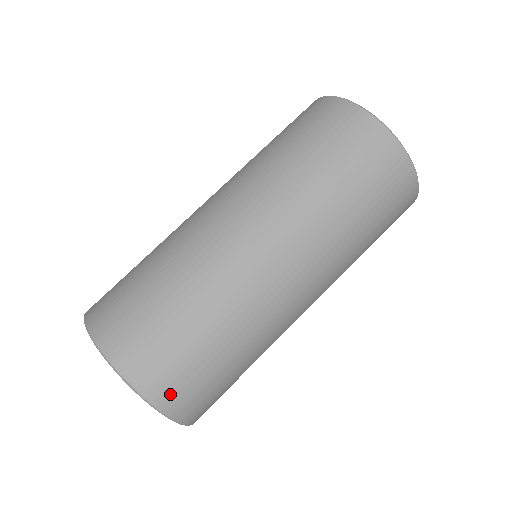
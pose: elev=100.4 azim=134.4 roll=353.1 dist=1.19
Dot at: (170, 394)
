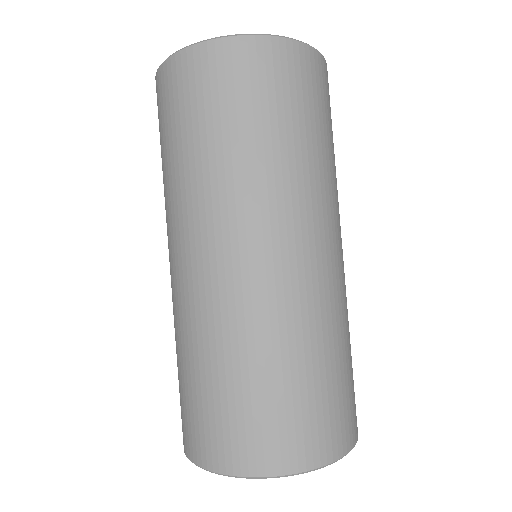
Dot at: (356, 416)
